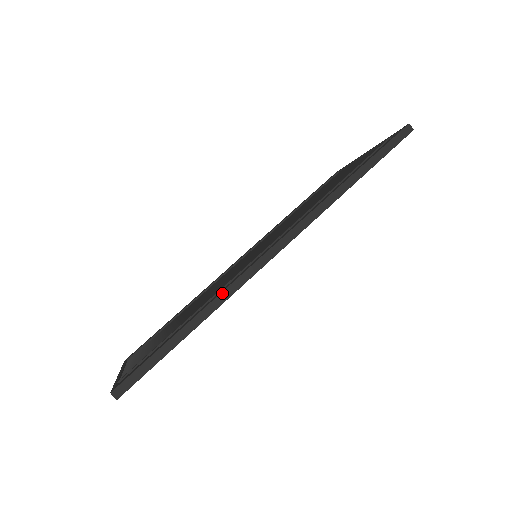
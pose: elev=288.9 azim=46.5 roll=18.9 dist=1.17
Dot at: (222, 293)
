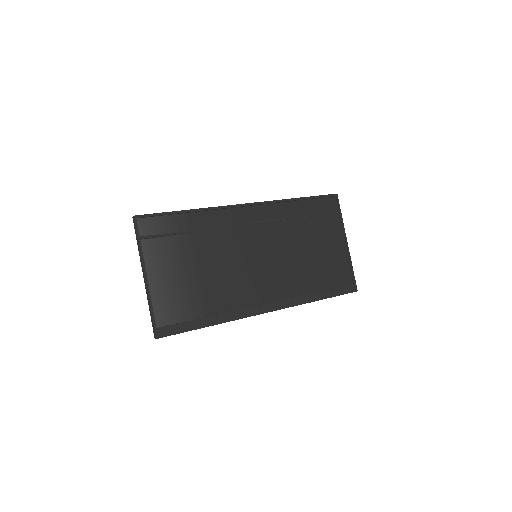
Dot at: (209, 208)
